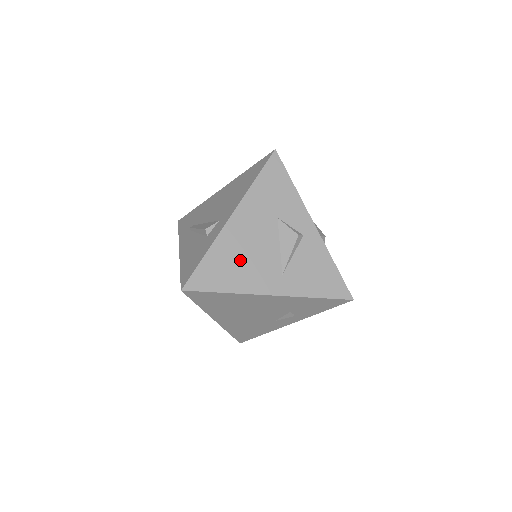
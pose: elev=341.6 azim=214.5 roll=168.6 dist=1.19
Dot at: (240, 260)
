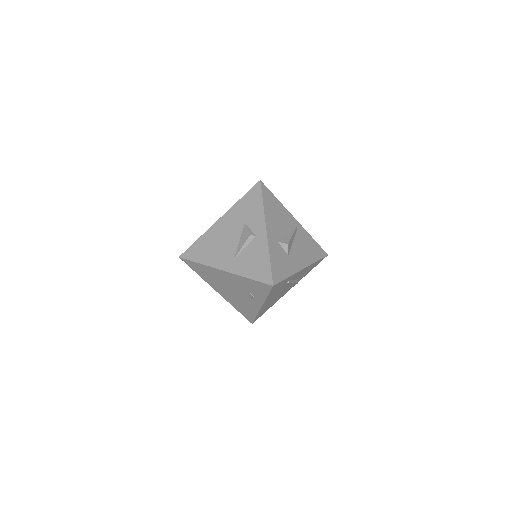
Dot at: (214, 246)
